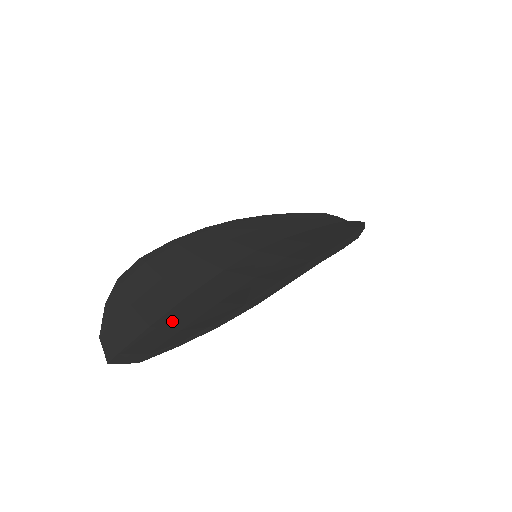
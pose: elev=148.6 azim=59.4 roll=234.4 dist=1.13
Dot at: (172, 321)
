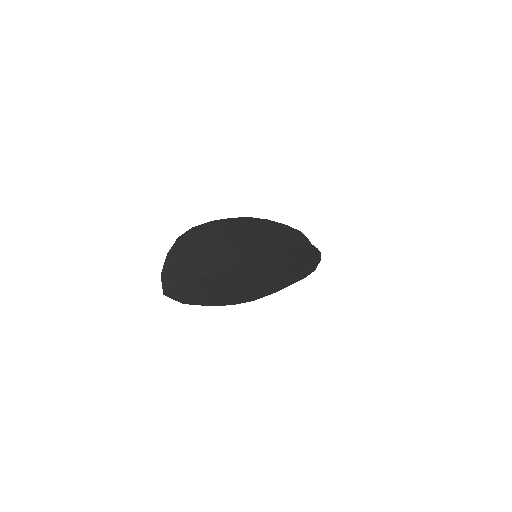
Dot at: (204, 285)
